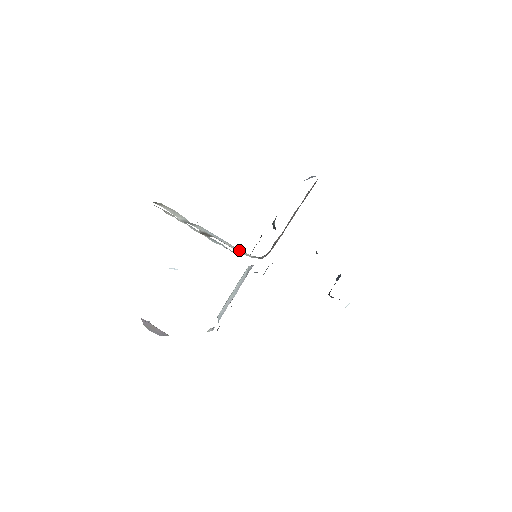
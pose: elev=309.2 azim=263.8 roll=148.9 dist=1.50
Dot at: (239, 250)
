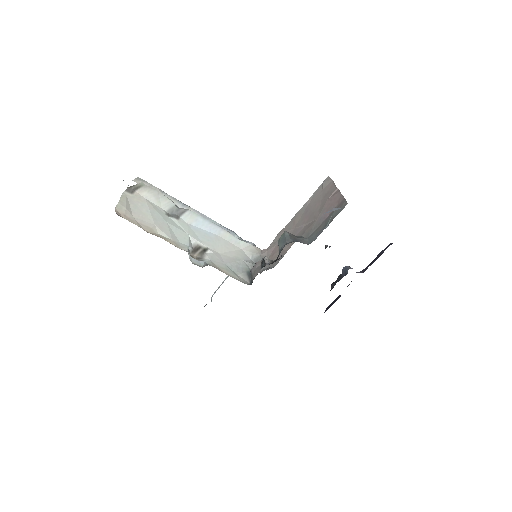
Dot at: (237, 240)
